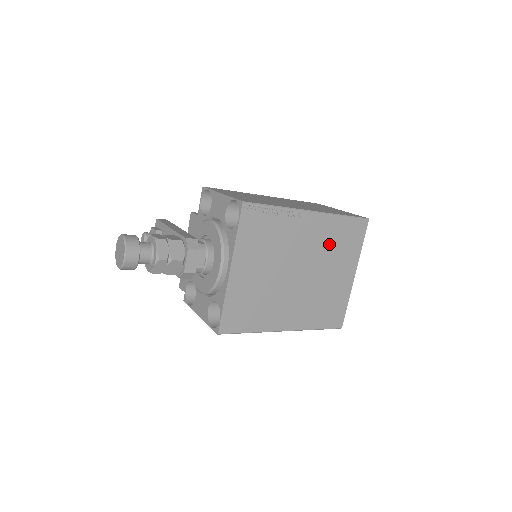
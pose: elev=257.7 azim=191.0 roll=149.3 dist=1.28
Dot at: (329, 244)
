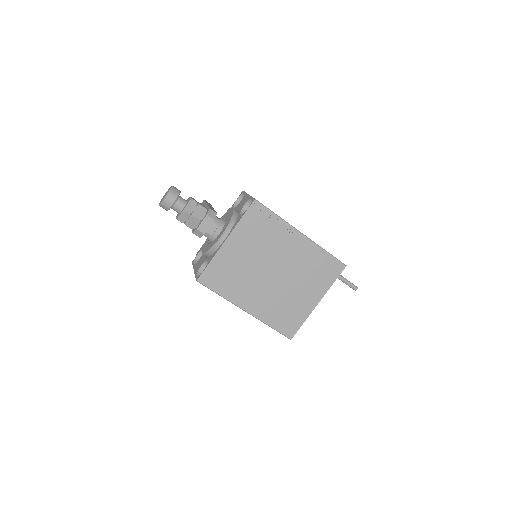
Dot at: (307, 266)
